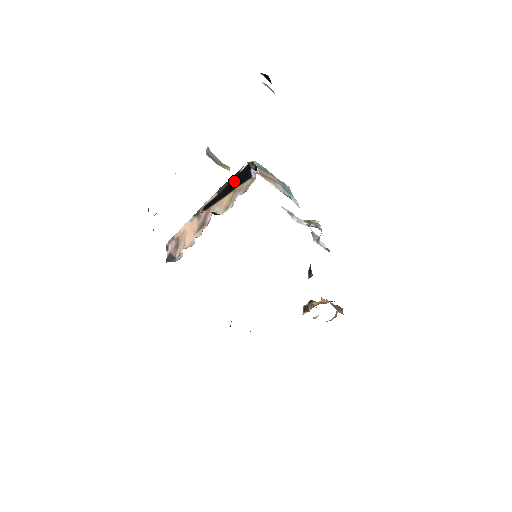
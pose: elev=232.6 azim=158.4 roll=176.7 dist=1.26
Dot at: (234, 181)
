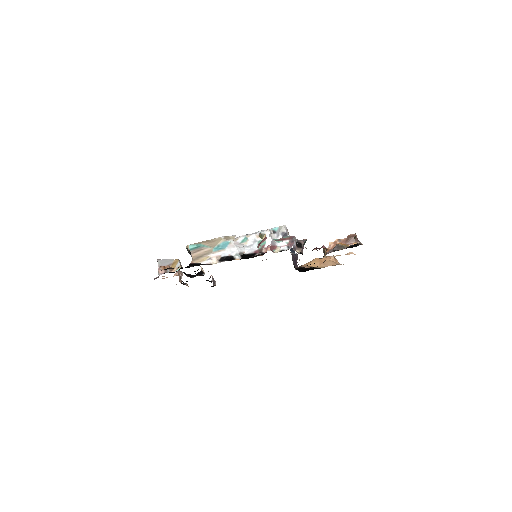
Dot at: occluded
